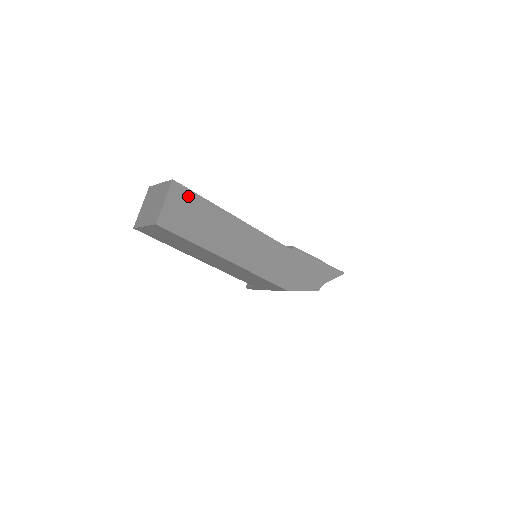
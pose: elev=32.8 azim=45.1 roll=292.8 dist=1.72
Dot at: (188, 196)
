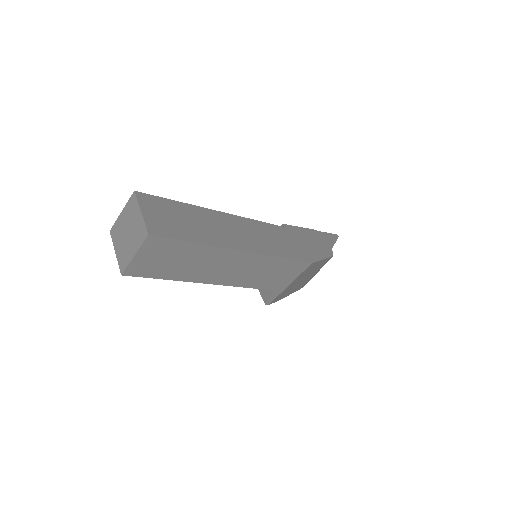
Dot at: (160, 202)
